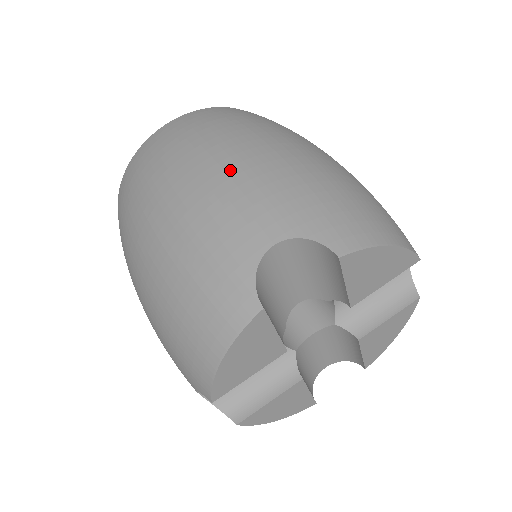
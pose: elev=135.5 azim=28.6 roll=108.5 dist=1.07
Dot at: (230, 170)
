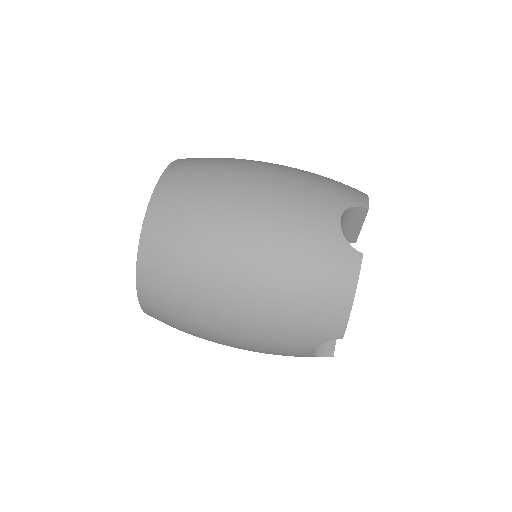
Dot at: (269, 193)
